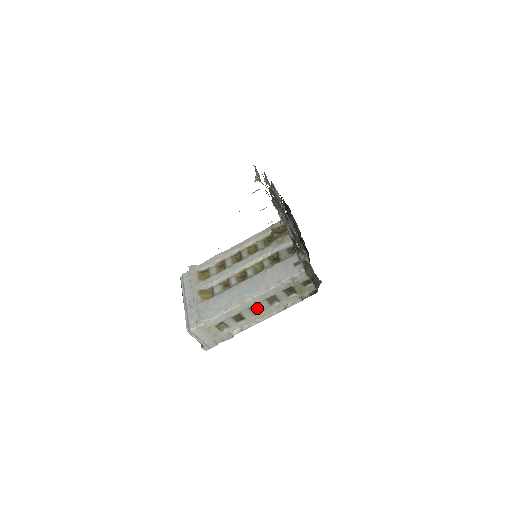
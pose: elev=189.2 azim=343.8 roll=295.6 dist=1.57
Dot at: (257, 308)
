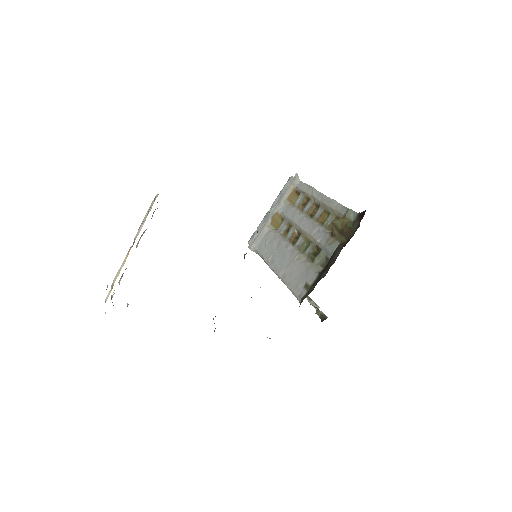
Dot at: occluded
